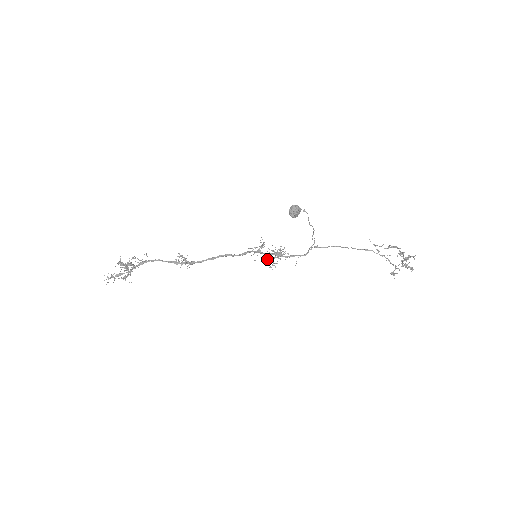
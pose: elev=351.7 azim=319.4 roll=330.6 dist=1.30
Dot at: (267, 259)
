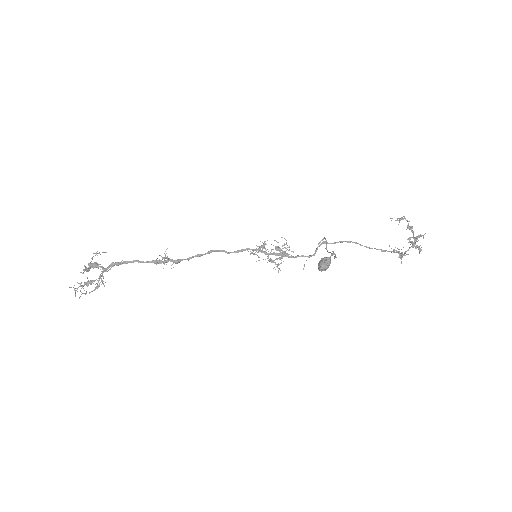
Dot at: (270, 261)
